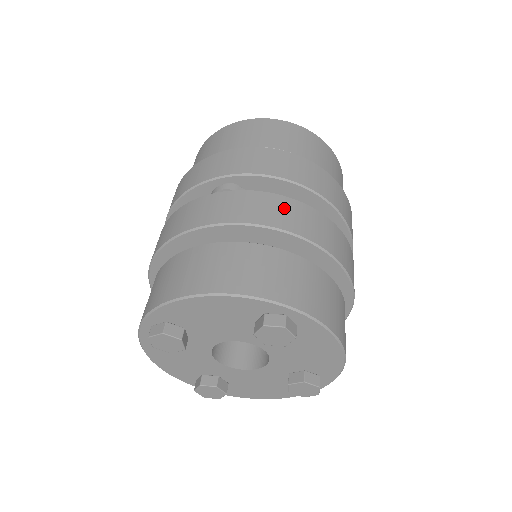
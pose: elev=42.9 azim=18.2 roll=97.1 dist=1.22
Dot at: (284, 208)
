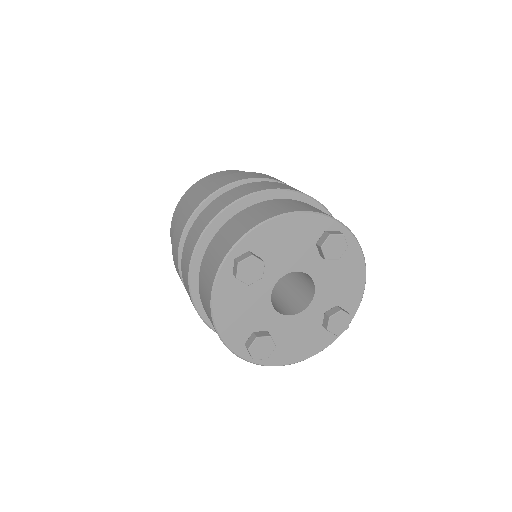
Dot at: occluded
